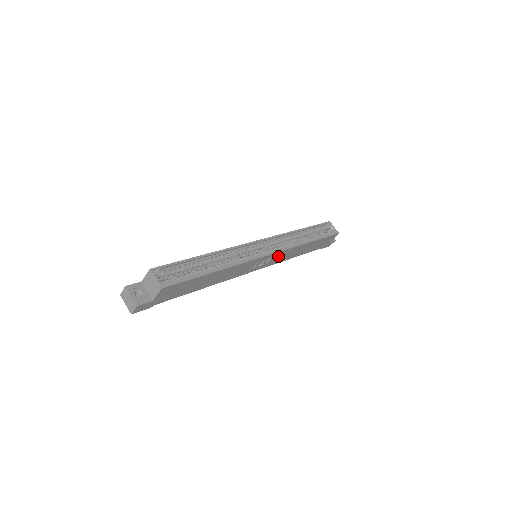
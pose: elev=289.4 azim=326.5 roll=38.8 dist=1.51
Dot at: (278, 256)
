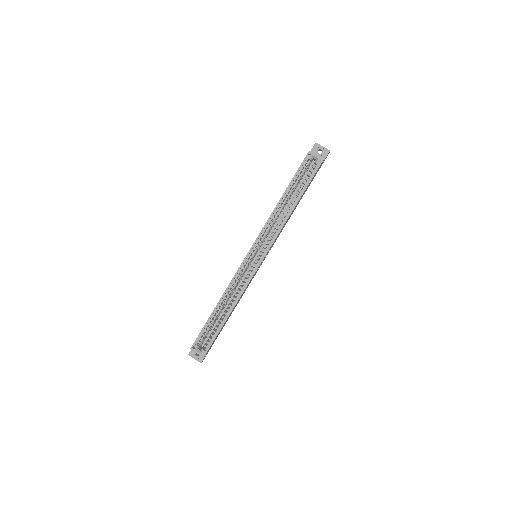
Dot at: occluded
